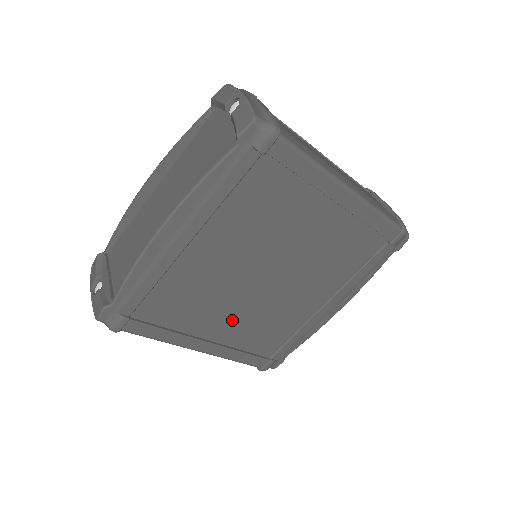
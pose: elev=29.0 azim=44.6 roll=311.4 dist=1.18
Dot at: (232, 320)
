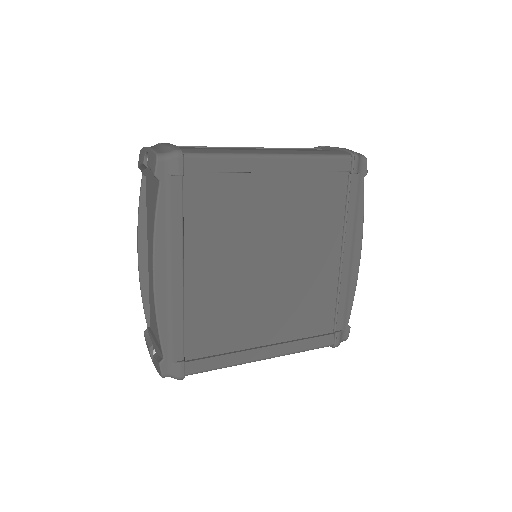
Dot at: (271, 317)
